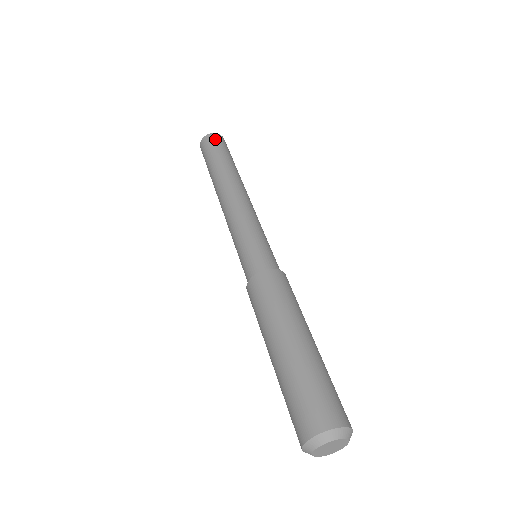
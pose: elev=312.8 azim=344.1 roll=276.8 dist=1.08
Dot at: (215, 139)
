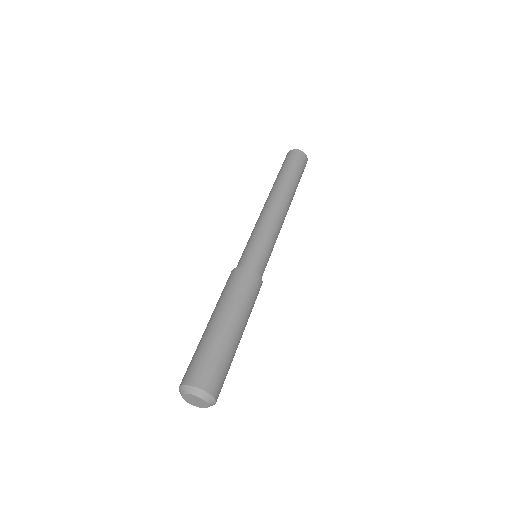
Dot at: (297, 155)
